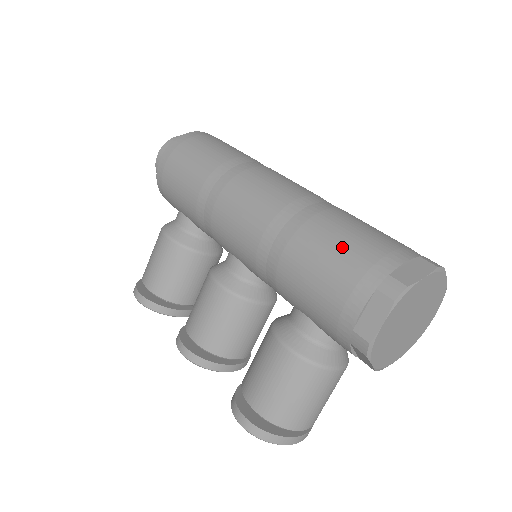
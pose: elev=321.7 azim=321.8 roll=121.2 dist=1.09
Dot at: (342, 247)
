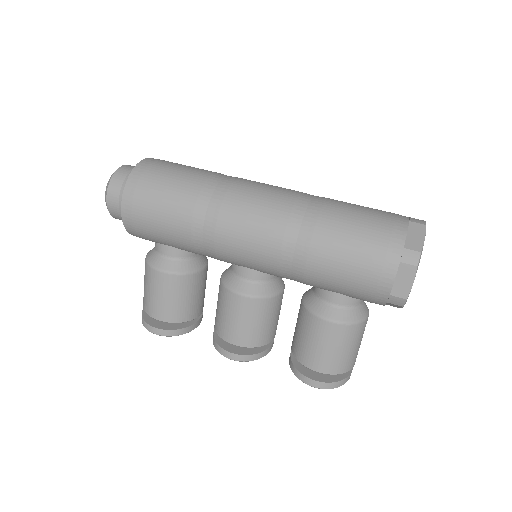
Dot at: (357, 238)
